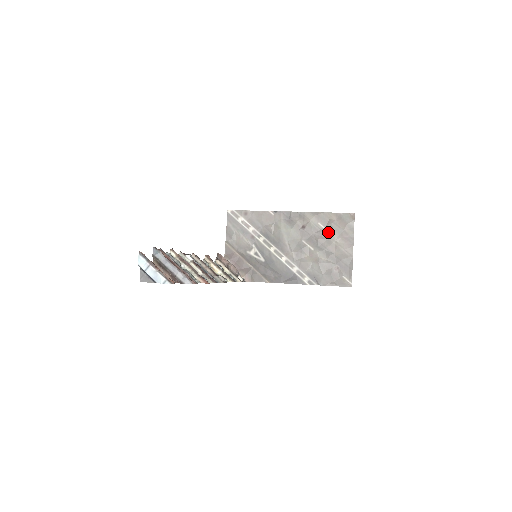
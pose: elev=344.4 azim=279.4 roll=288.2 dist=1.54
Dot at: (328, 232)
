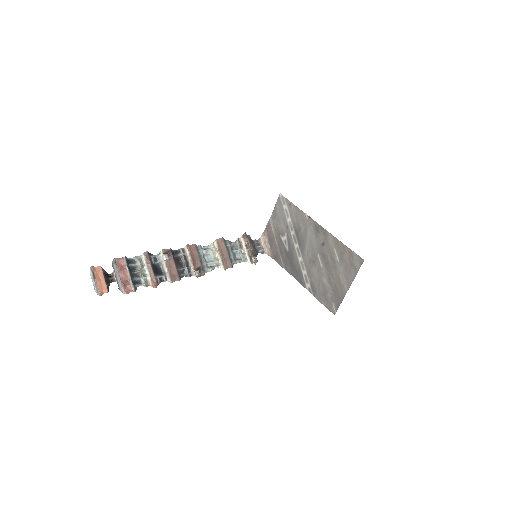
Dot at: (338, 261)
